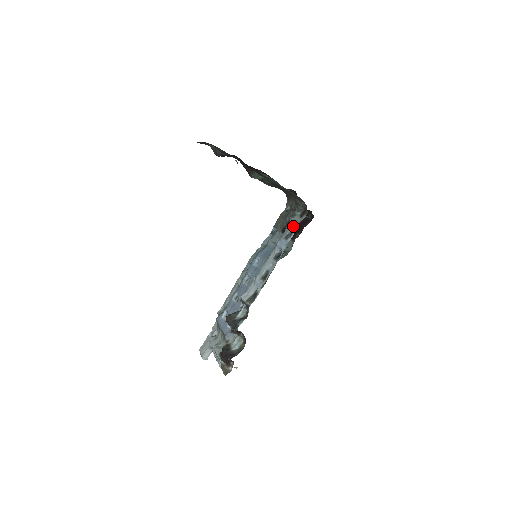
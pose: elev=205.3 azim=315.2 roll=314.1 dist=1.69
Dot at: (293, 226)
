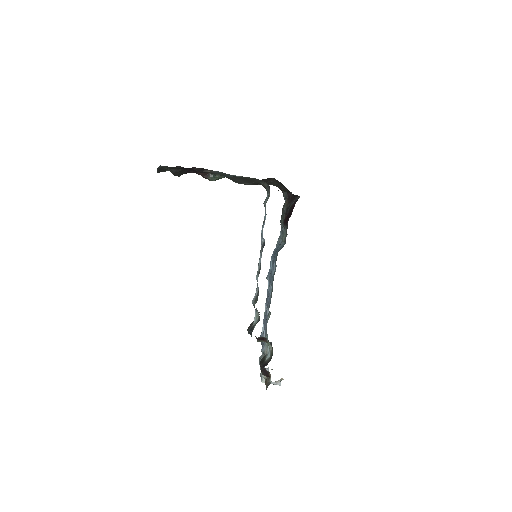
Dot at: (265, 210)
